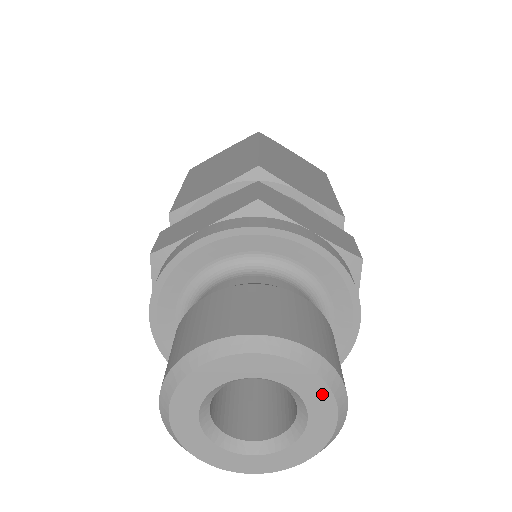
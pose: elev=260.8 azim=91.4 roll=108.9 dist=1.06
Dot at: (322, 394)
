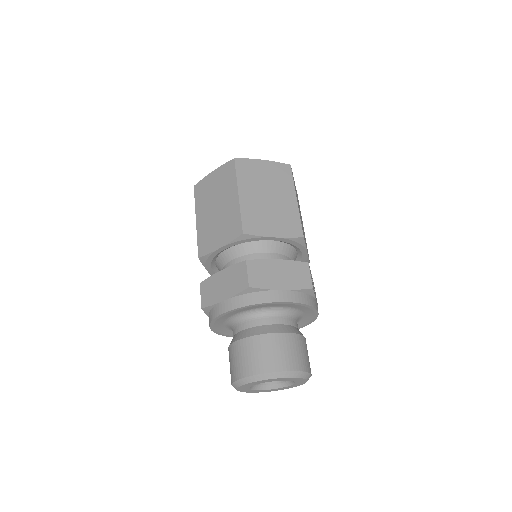
Dot at: (297, 379)
